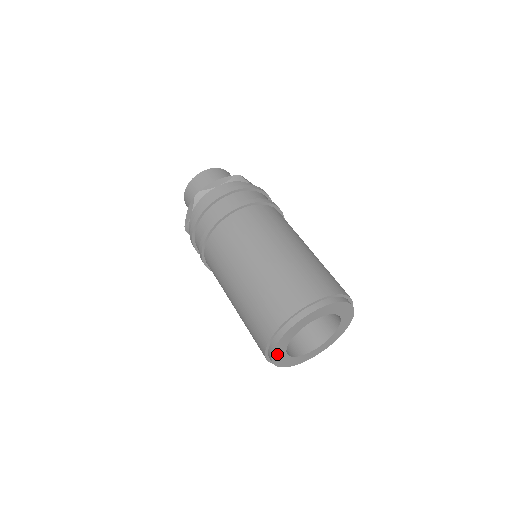
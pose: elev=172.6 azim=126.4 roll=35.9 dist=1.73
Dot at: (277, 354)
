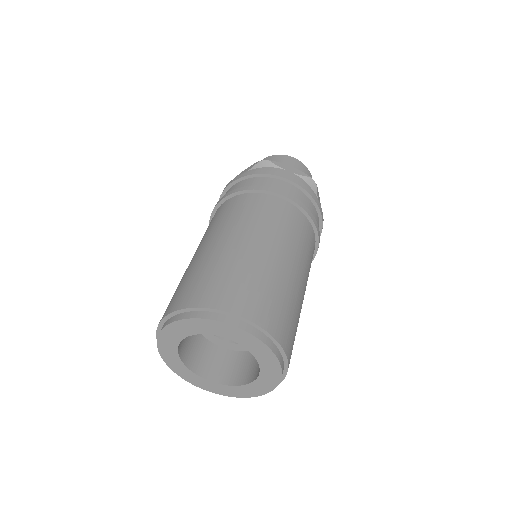
Dot at: (179, 370)
